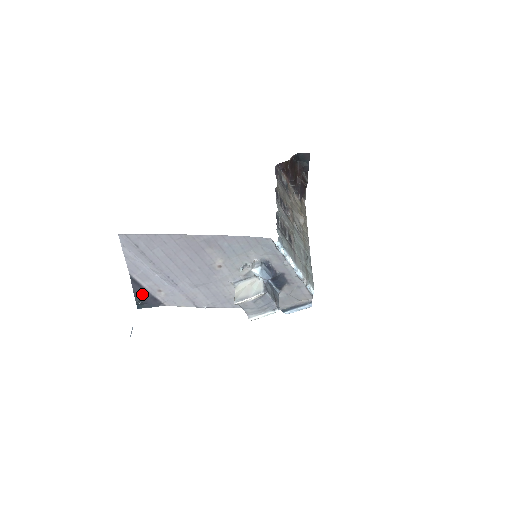
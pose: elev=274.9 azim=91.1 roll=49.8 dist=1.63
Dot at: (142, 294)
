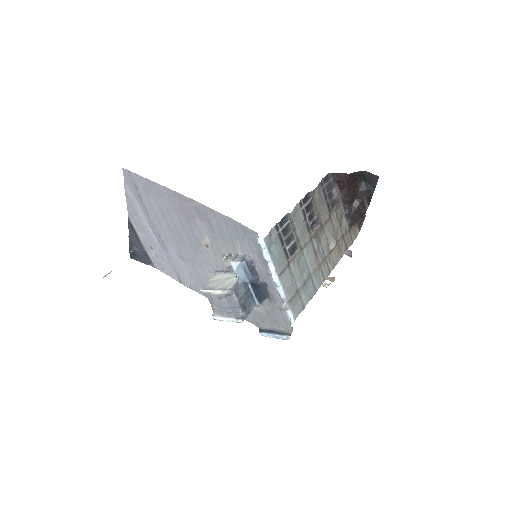
Dot at: (136, 244)
